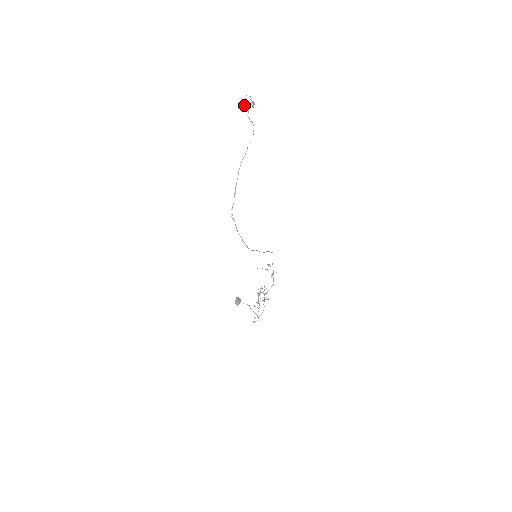
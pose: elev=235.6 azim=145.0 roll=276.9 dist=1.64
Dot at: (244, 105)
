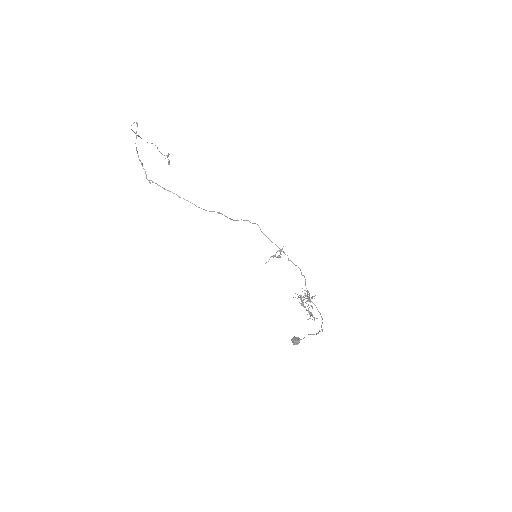
Dot at: occluded
